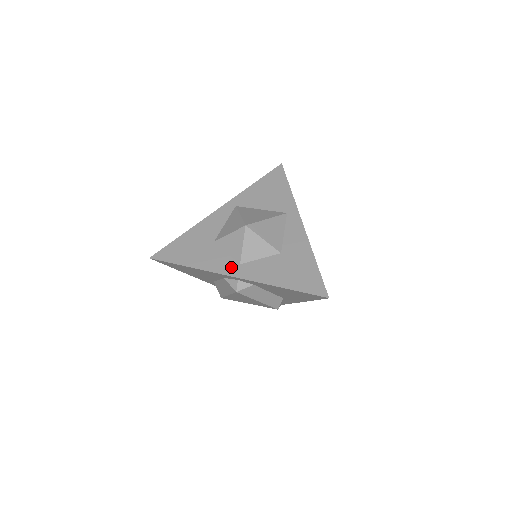
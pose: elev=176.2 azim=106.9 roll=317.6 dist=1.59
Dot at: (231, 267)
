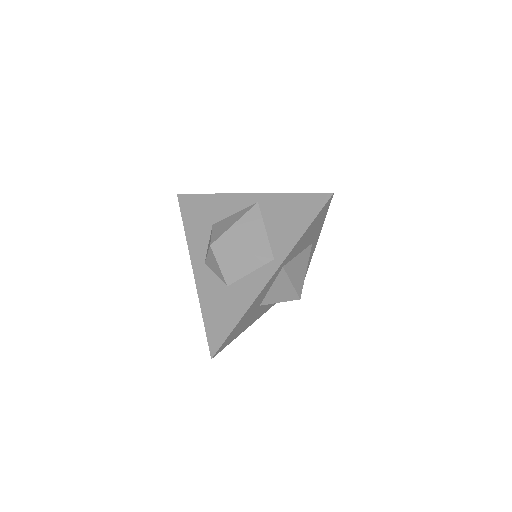
Dot at: occluded
